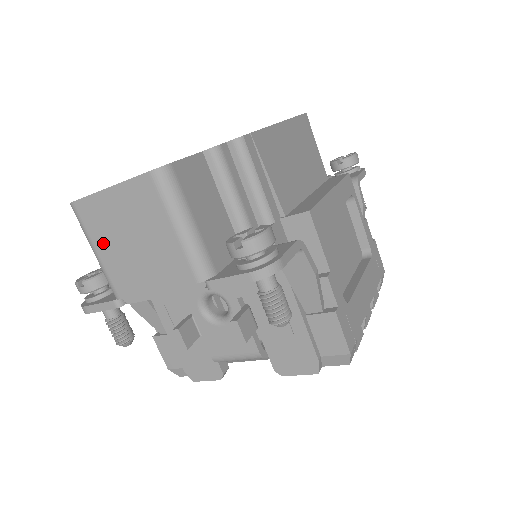
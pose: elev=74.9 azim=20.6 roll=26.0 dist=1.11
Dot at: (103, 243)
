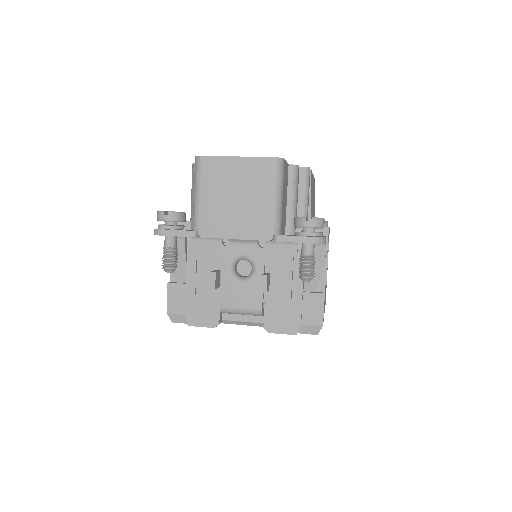
Dot at: (210, 189)
